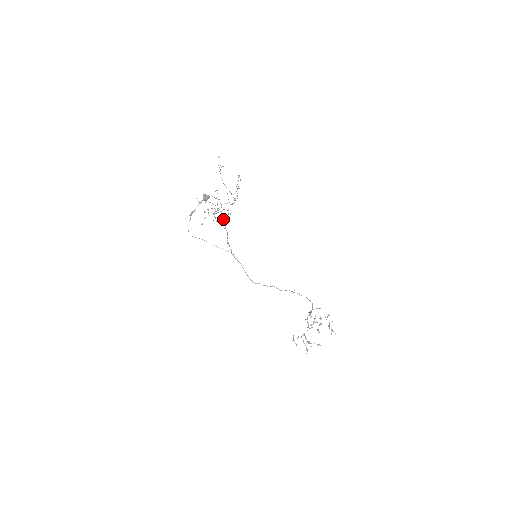
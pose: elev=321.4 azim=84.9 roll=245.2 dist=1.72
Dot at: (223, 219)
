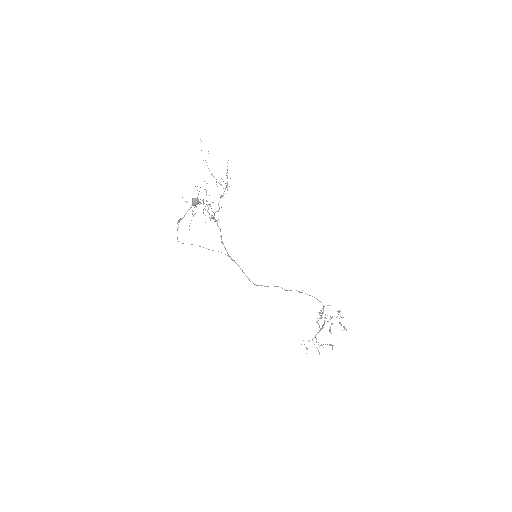
Dot at: (214, 215)
